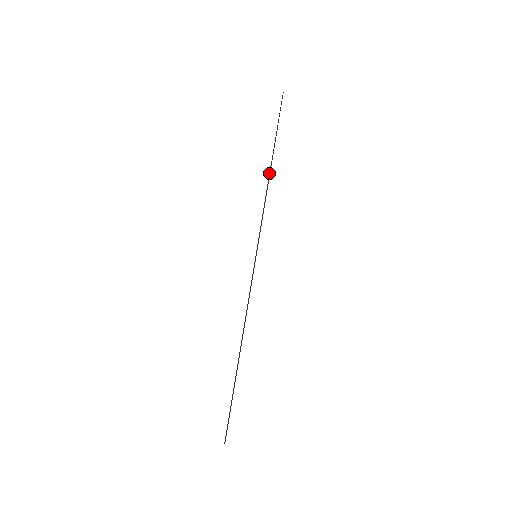
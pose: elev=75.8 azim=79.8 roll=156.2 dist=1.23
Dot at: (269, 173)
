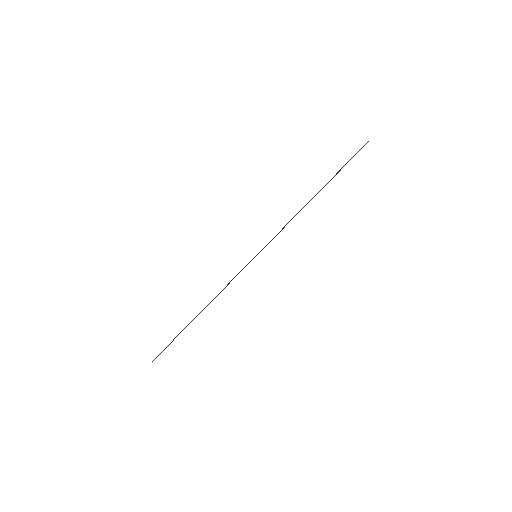
Dot at: (309, 201)
